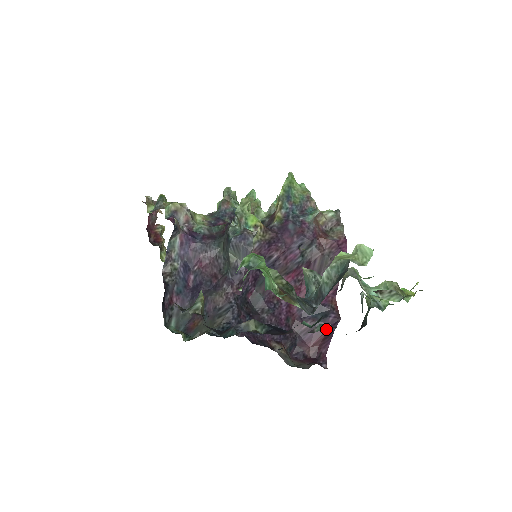
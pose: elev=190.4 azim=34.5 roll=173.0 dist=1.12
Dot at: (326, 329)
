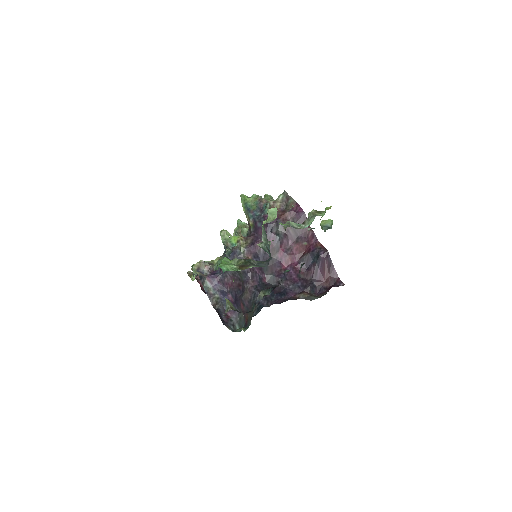
Dot at: (325, 263)
